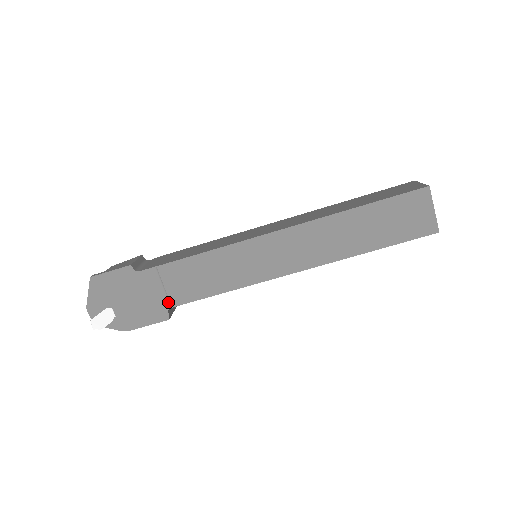
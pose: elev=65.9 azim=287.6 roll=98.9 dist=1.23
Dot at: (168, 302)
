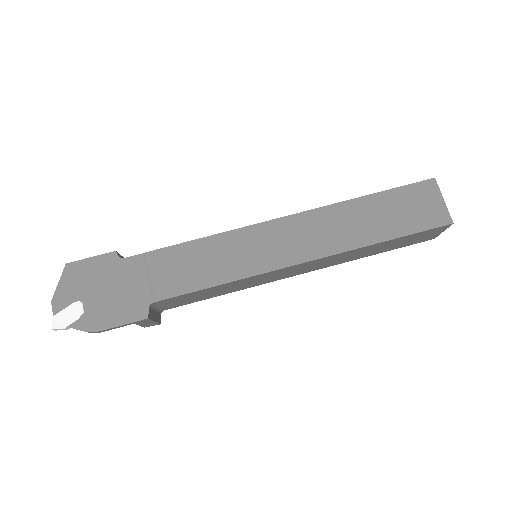
Dot at: (150, 296)
